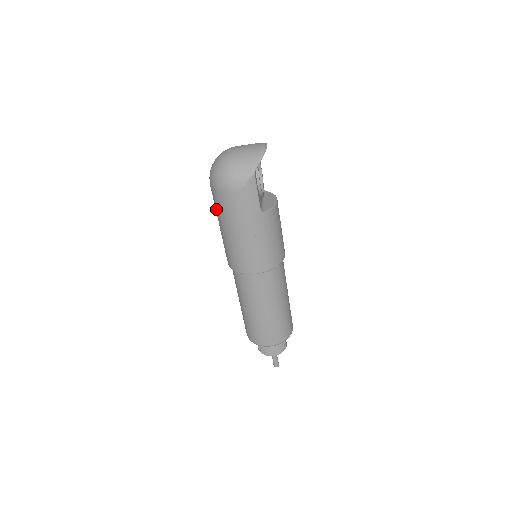
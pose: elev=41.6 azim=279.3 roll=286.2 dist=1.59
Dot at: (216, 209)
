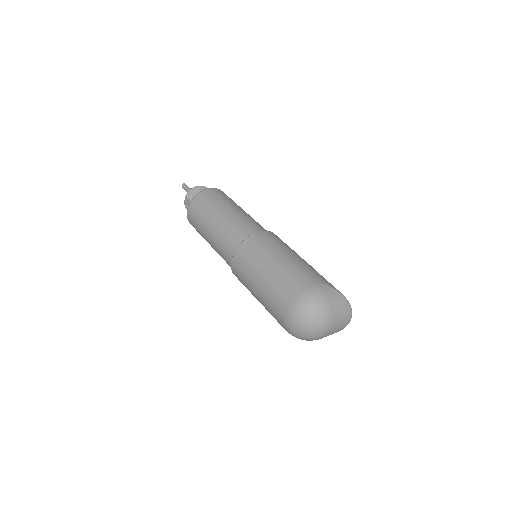
Dot at: (269, 310)
